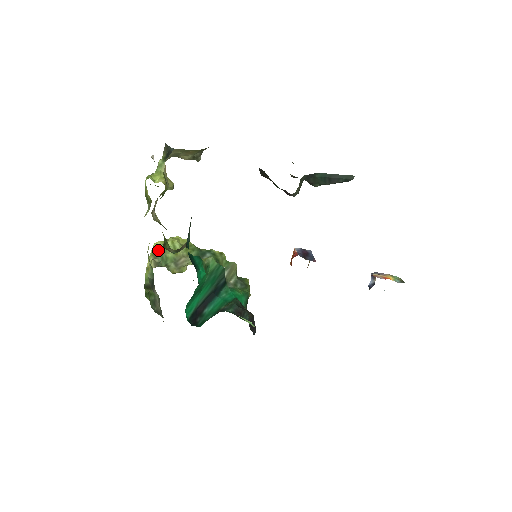
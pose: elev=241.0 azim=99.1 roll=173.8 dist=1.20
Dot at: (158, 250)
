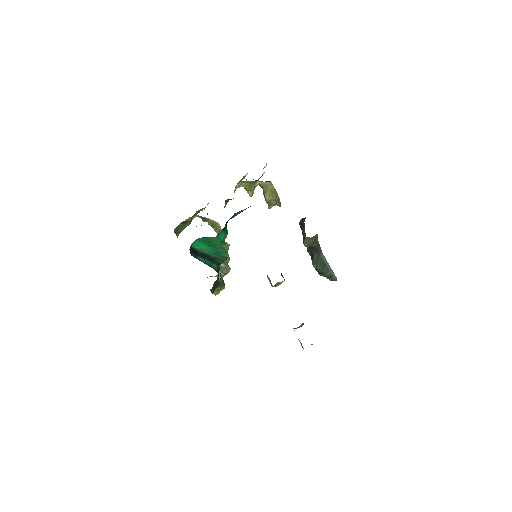
Dot at: (207, 218)
